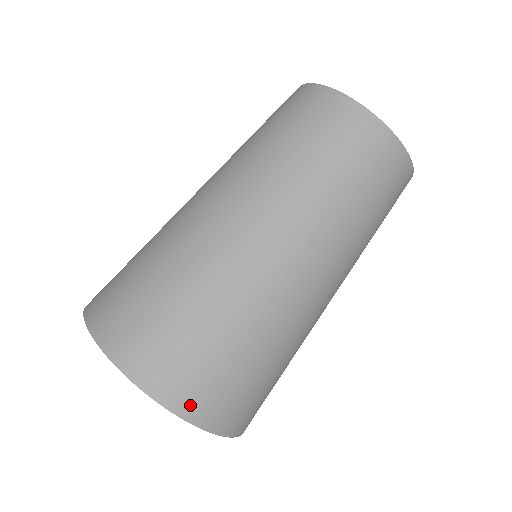
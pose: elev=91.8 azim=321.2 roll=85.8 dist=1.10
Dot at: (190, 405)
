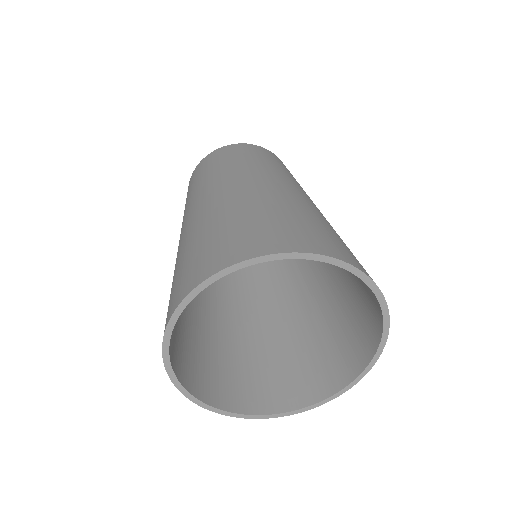
Dot at: (228, 259)
